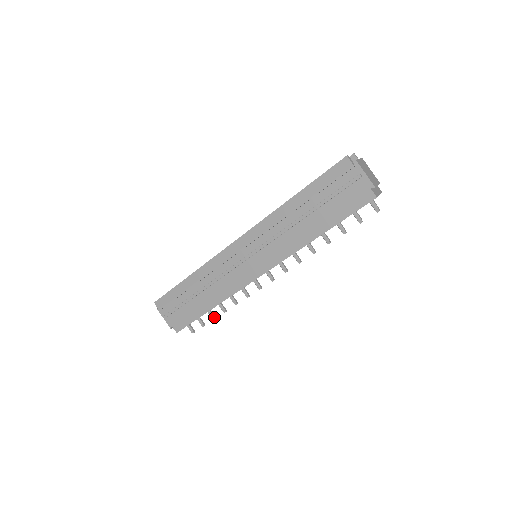
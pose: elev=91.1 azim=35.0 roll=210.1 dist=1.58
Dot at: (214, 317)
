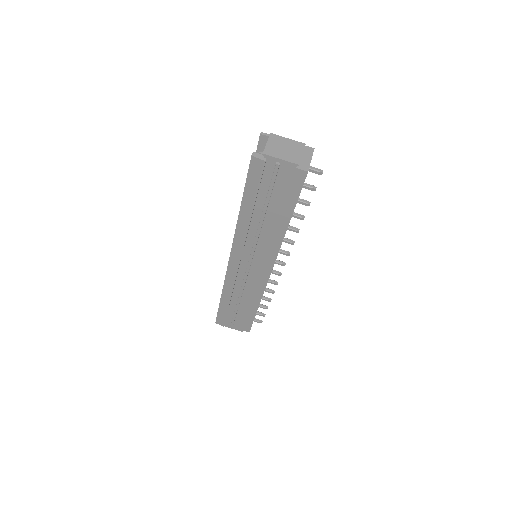
Dot at: (266, 307)
